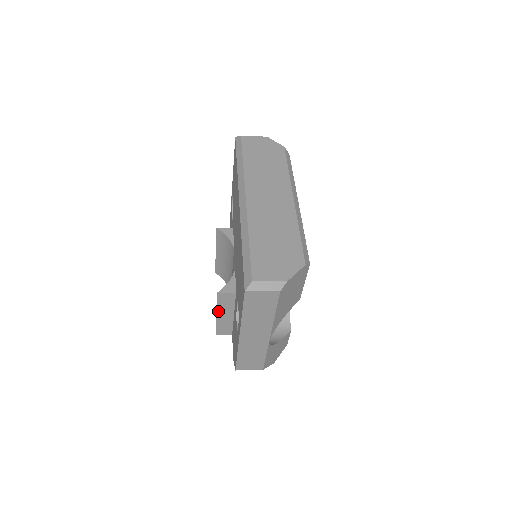
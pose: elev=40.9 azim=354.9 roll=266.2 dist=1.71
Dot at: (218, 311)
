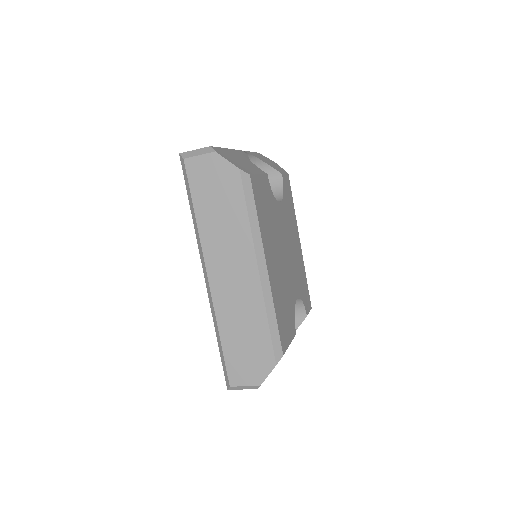
Dot at: occluded
